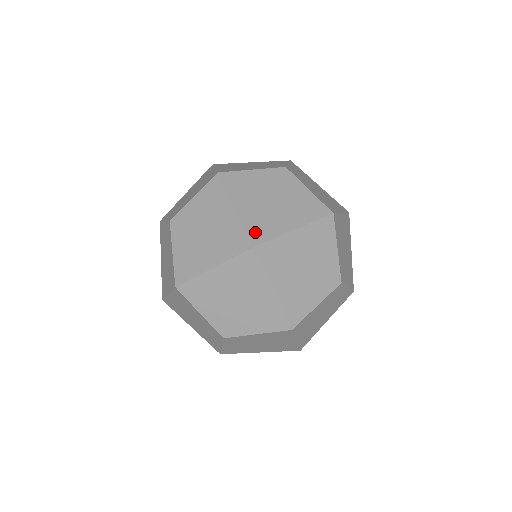
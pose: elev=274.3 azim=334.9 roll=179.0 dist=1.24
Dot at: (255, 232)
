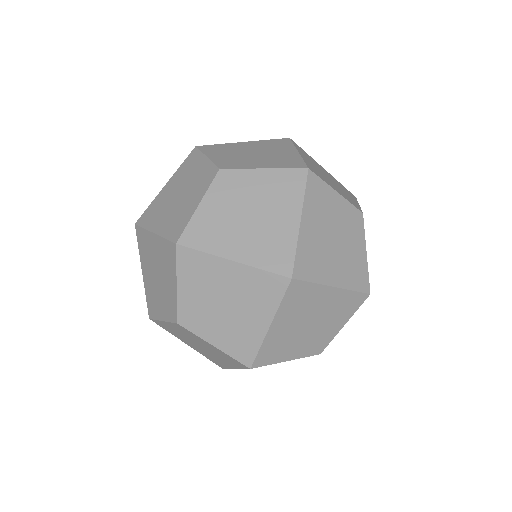
Dot at: (215, 362)
